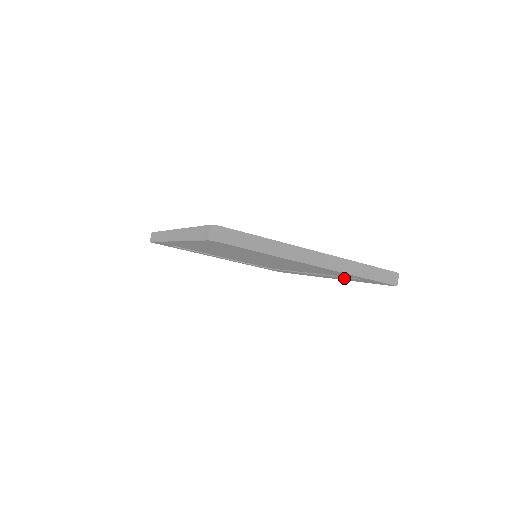
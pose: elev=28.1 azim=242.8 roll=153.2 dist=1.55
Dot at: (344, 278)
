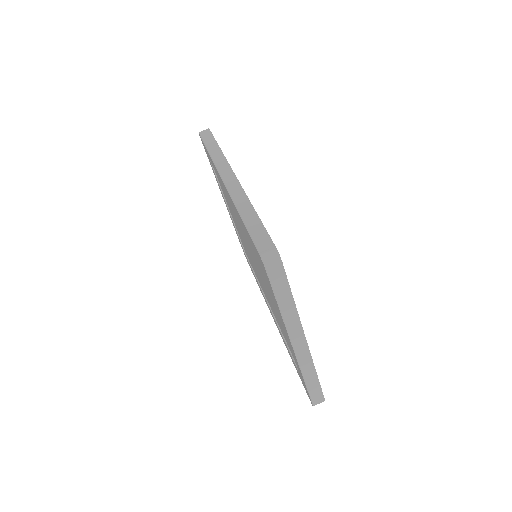
Dot at: occluded
